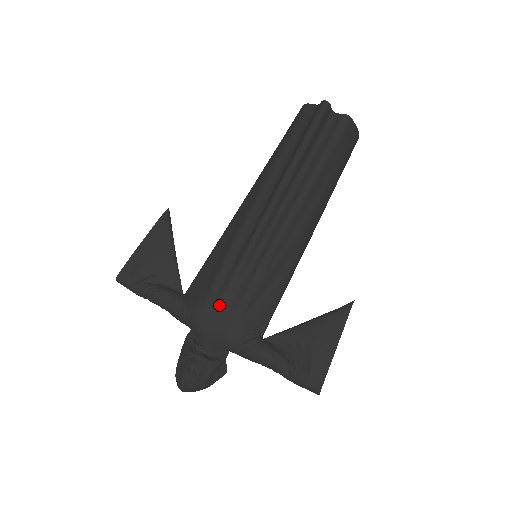
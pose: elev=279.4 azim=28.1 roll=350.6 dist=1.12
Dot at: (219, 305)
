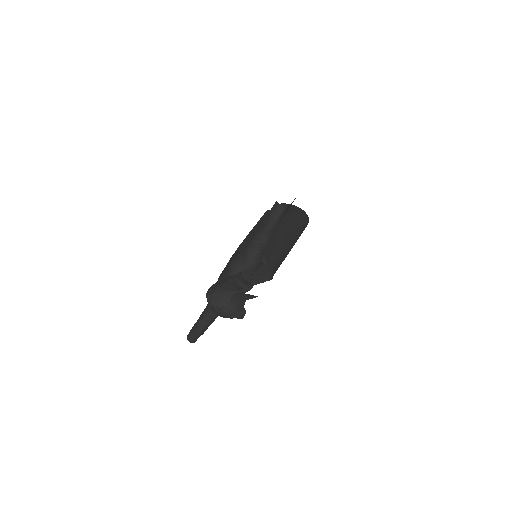
Dot at: occluded
